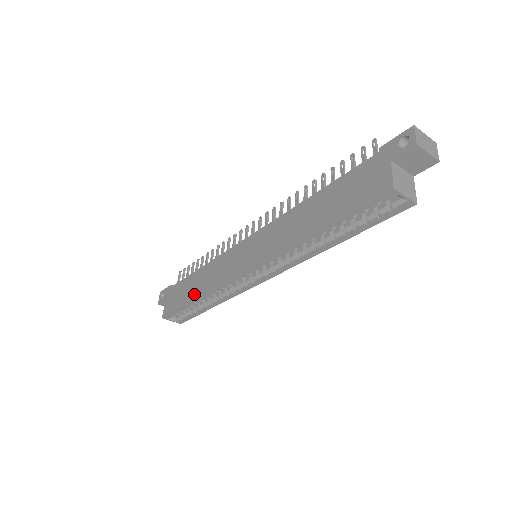
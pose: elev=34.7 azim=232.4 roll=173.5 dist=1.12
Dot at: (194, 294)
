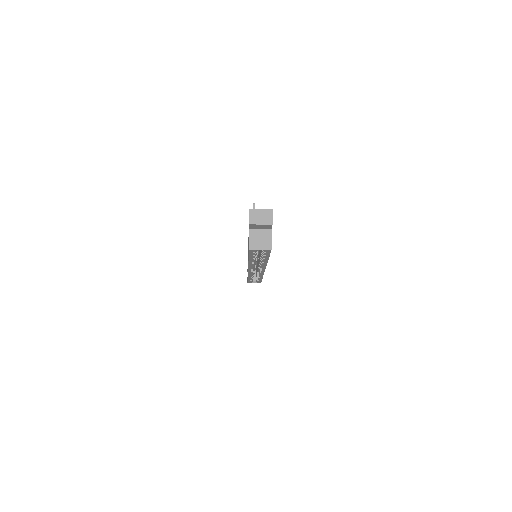
Dot at: occluded
